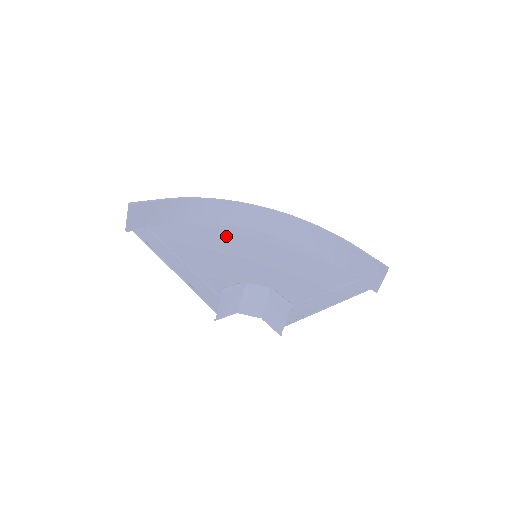
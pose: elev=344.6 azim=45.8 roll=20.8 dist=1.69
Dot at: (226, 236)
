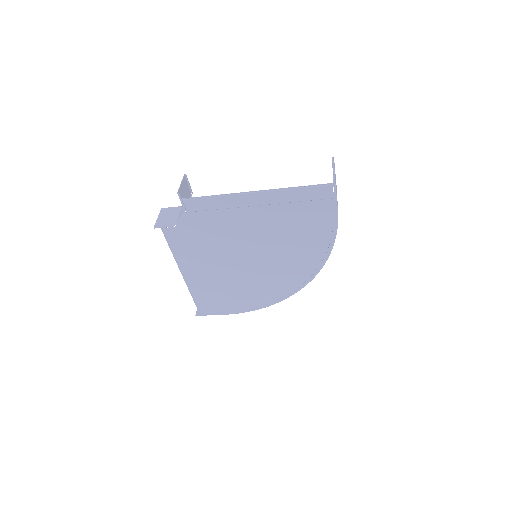
Dot at: (265, 289)
